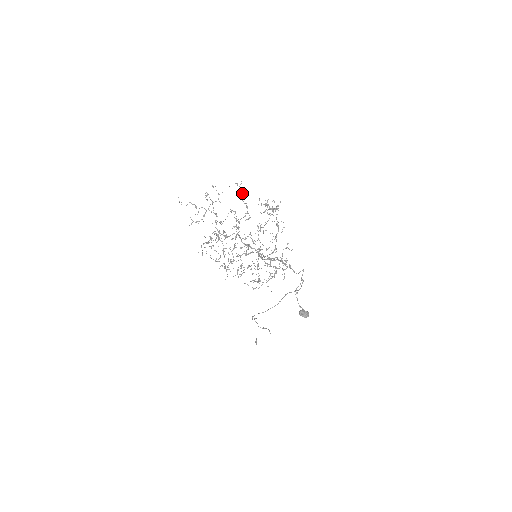
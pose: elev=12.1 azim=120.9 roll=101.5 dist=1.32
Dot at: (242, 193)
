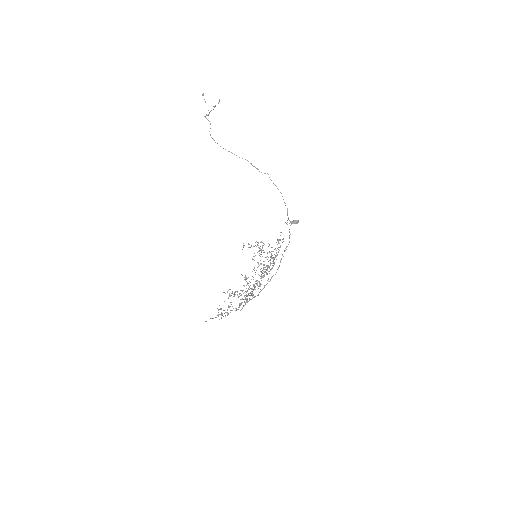
Dot at: occluded
